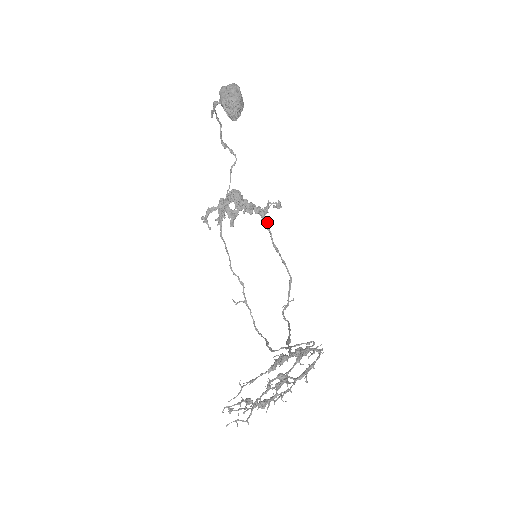
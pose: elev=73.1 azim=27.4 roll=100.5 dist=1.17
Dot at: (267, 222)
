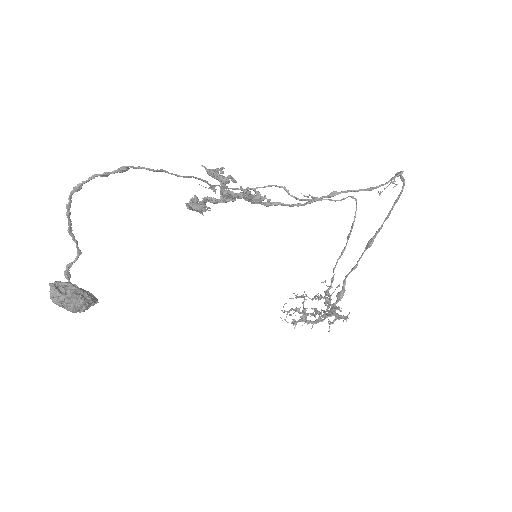
Dot at: (261, 204)
